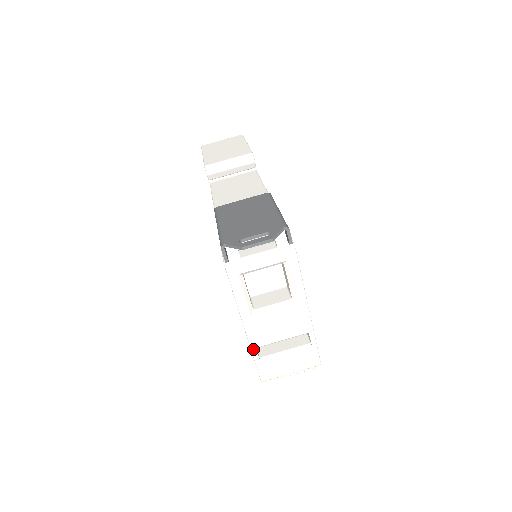
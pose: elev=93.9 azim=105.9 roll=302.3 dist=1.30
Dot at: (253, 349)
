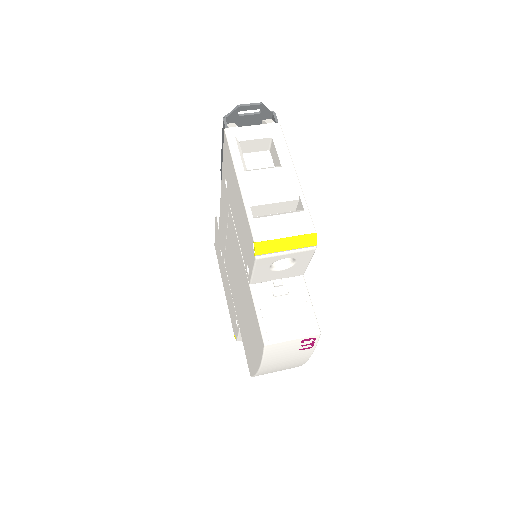
Dot at: (246, 203)
